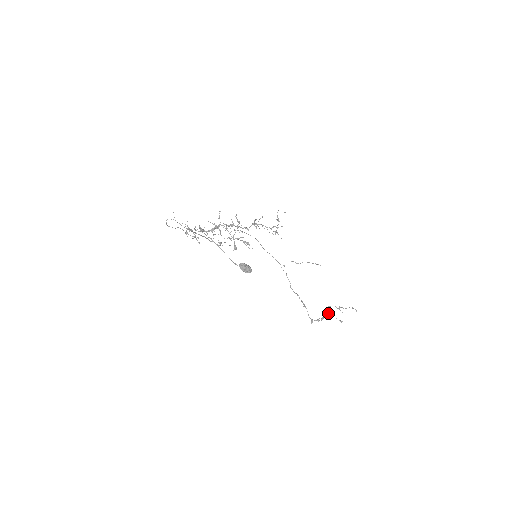
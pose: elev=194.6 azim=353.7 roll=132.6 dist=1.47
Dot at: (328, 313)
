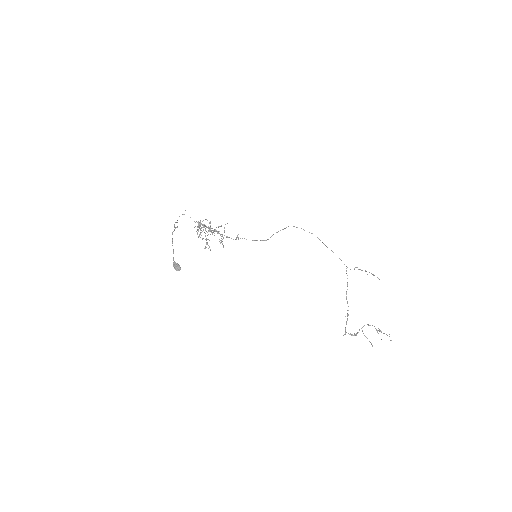
Dot at: (362, 331)
